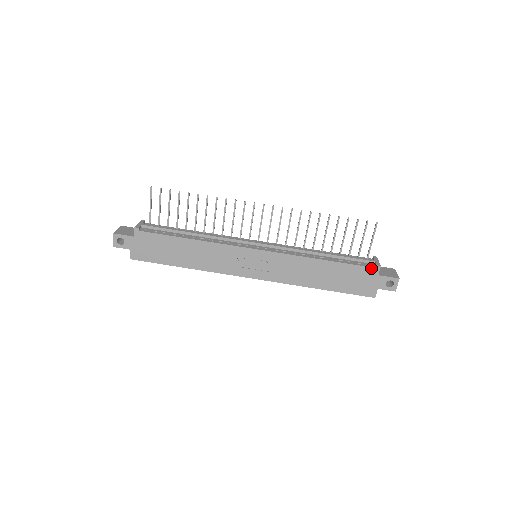
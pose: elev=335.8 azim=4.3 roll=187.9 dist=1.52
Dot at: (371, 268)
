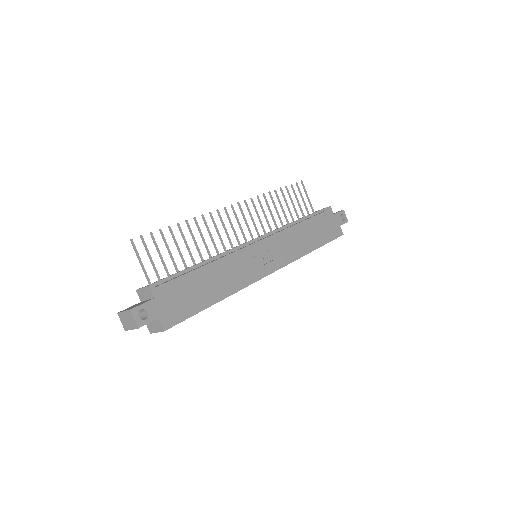
Dot at: (327, 211)
